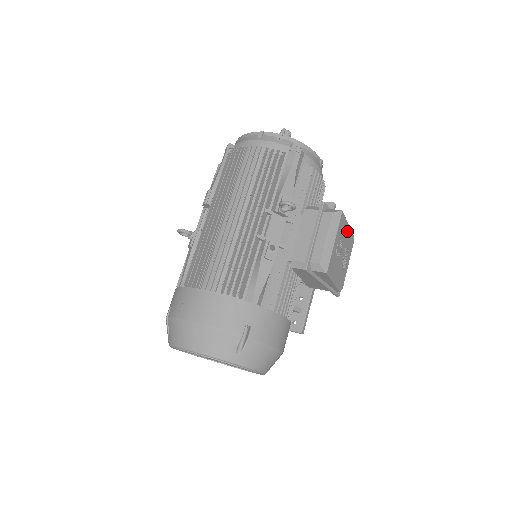
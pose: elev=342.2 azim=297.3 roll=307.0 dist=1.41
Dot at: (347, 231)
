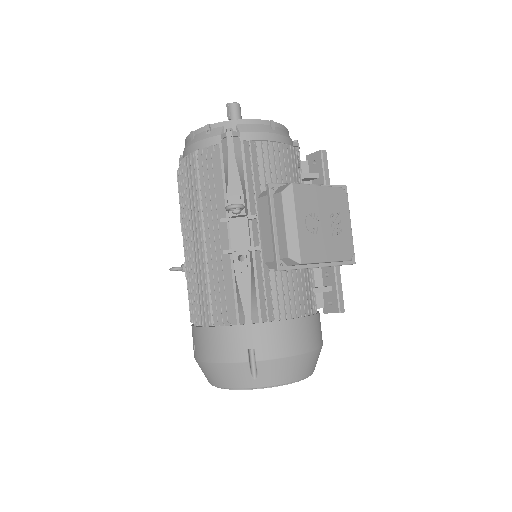
Dot at: (321, 194)
